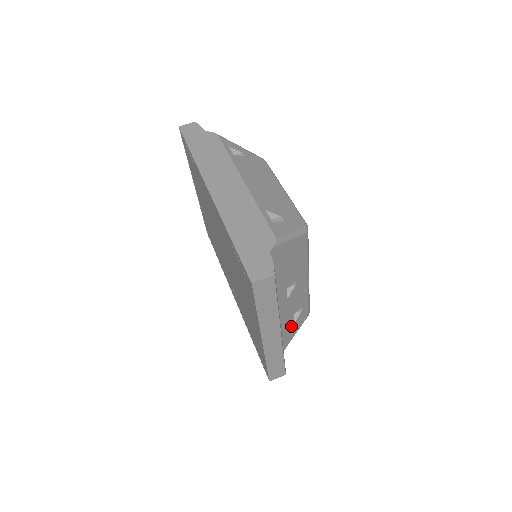
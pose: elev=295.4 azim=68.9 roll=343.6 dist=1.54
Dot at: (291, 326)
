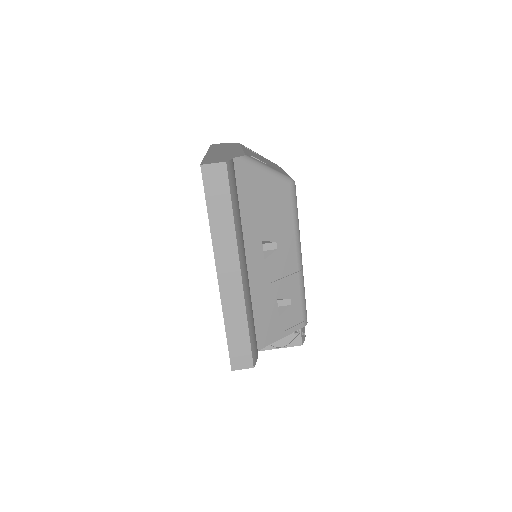
Dot at: (273, 316)
